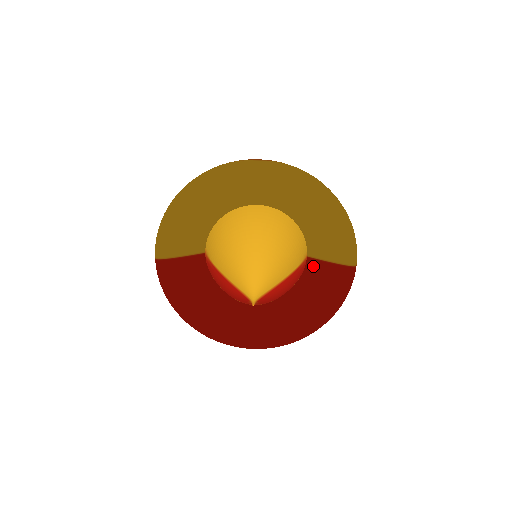
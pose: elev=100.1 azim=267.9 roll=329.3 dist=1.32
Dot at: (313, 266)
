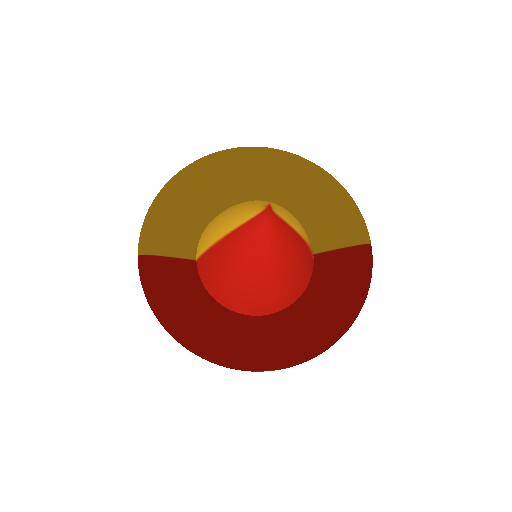
Dot at: (323, 261)
